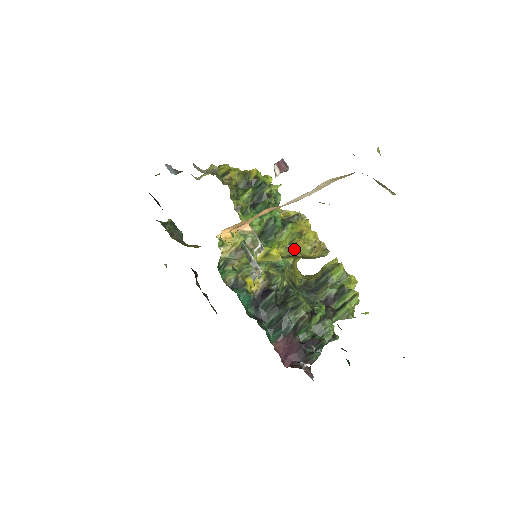
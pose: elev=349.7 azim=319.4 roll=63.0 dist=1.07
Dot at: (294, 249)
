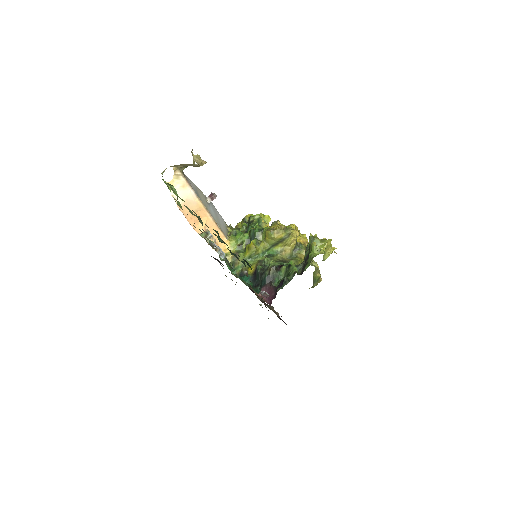
Dot at: (267, 239)
